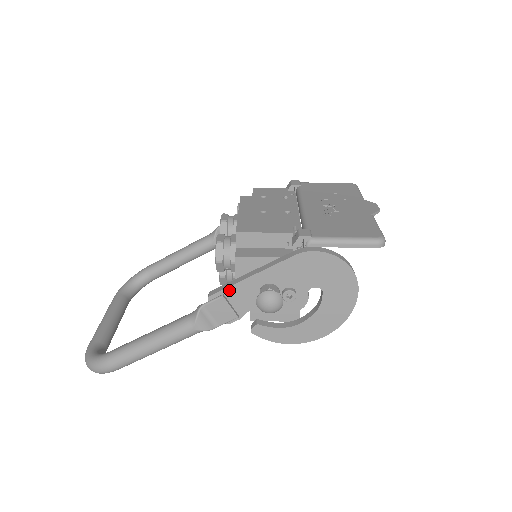
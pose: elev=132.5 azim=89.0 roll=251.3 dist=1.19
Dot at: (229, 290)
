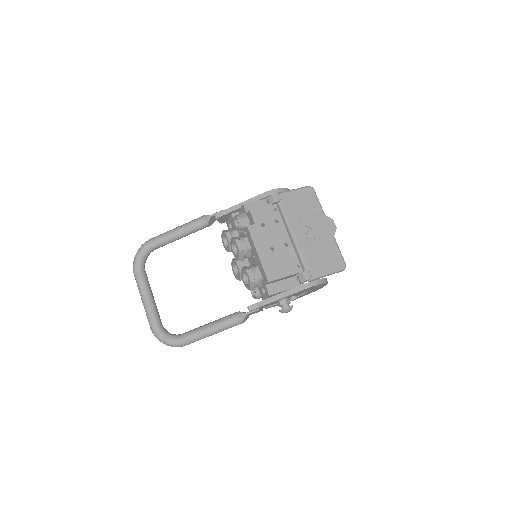
Dot at: (262, 306)
